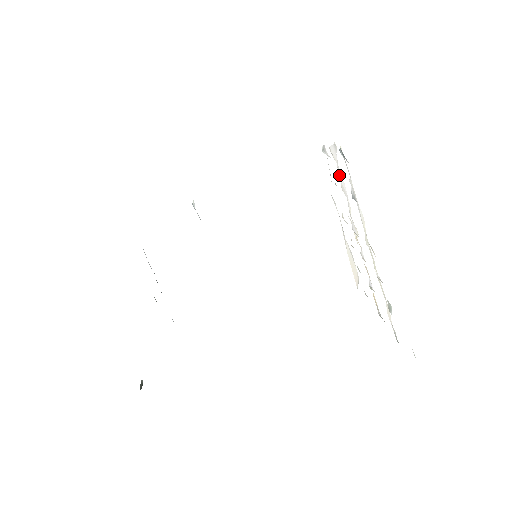
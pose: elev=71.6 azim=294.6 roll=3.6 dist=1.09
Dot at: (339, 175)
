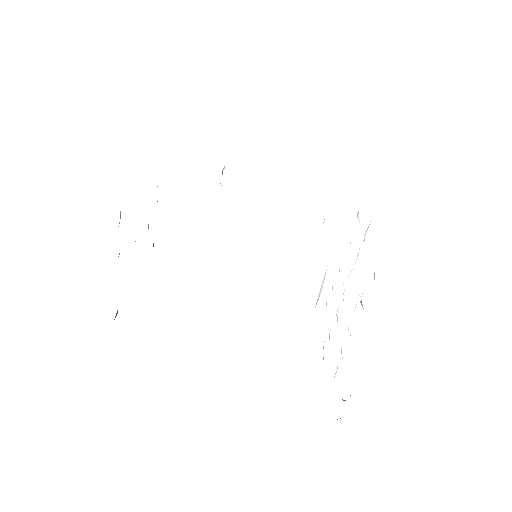
Dot at: occluded
